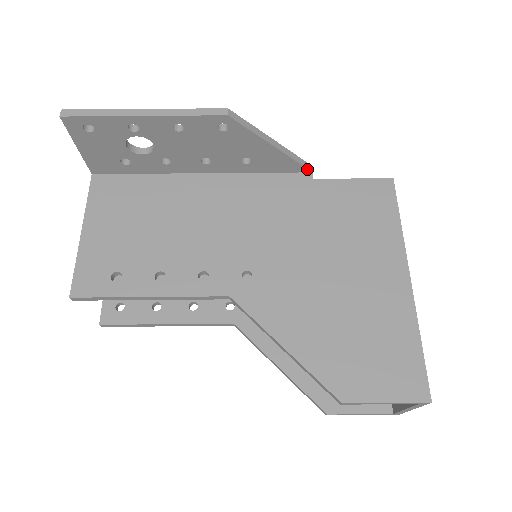
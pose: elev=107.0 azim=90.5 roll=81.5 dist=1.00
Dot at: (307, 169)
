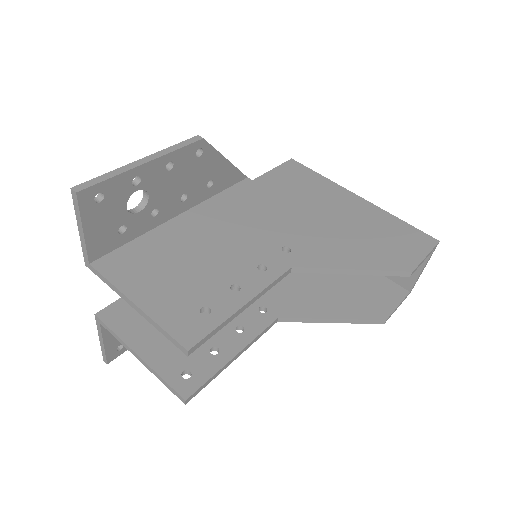
Dot at: (244, 176)
